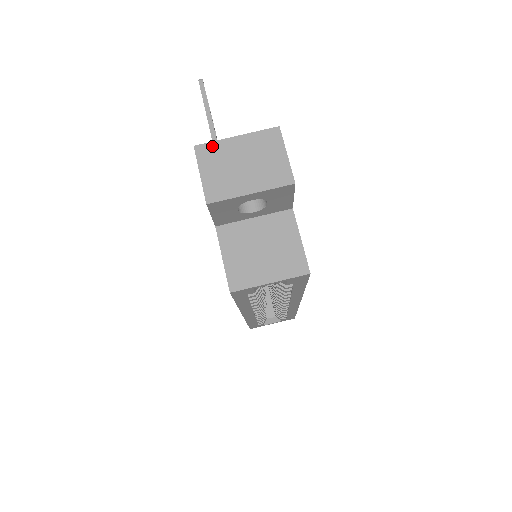
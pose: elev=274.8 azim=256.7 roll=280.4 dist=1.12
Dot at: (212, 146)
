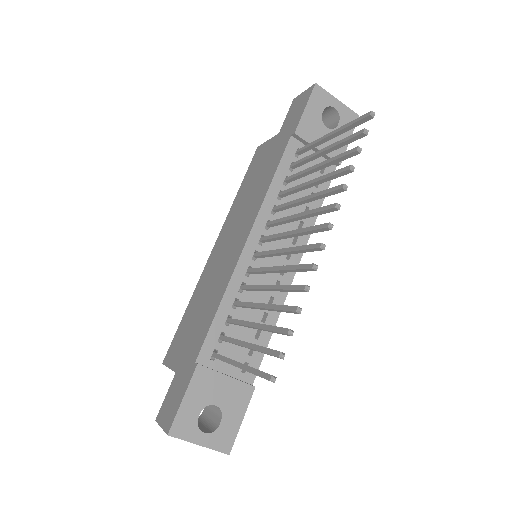
Dot at: (179, 438)
